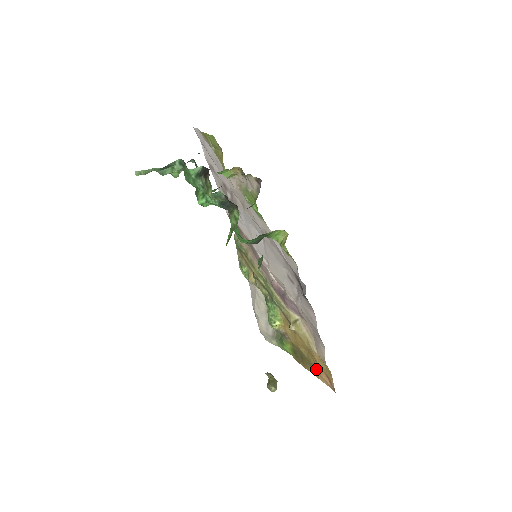
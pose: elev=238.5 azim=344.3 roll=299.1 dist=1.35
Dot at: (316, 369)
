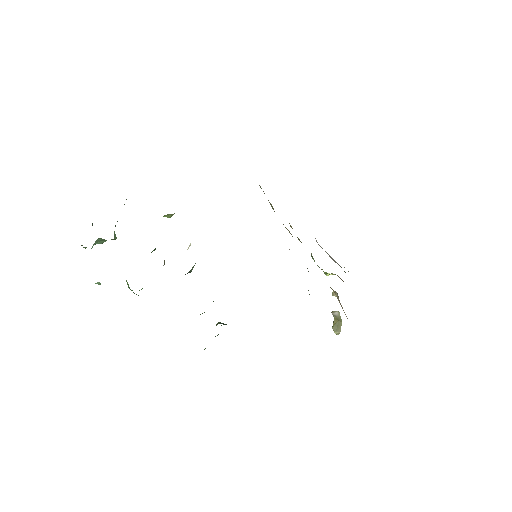
Dot at: occluded
